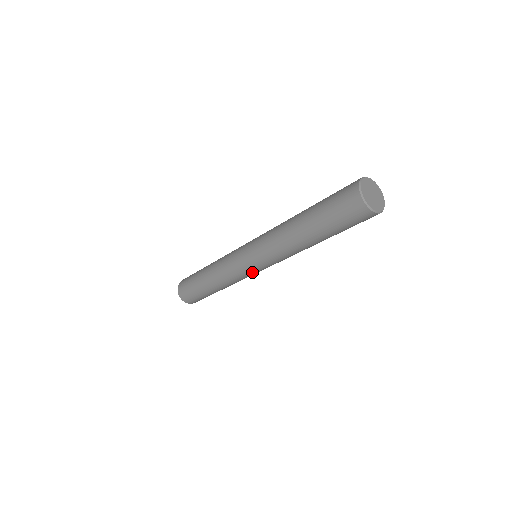
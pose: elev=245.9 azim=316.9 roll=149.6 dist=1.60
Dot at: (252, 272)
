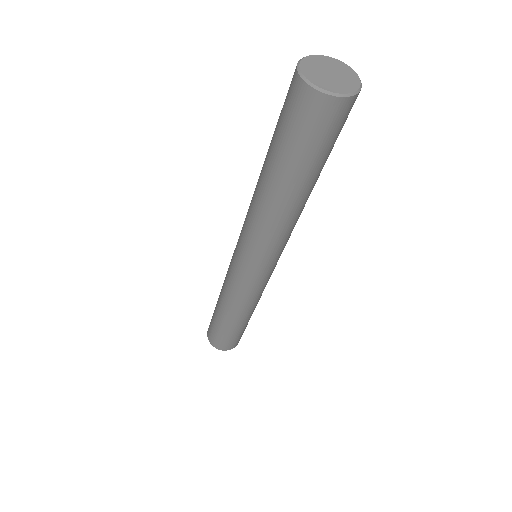
Dot at: (266, 277)
